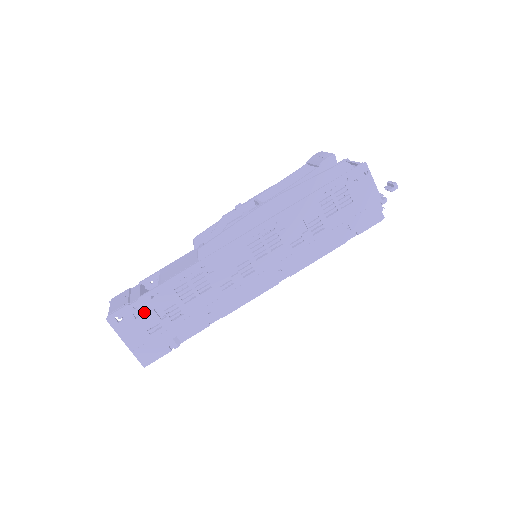
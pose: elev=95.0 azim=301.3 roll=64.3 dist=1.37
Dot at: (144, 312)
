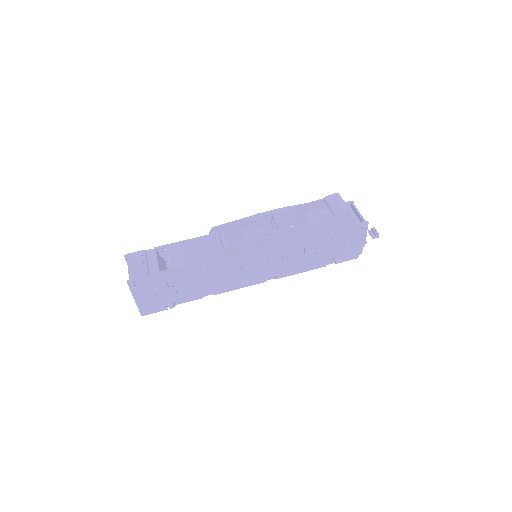
Dot at: (159, 283)
